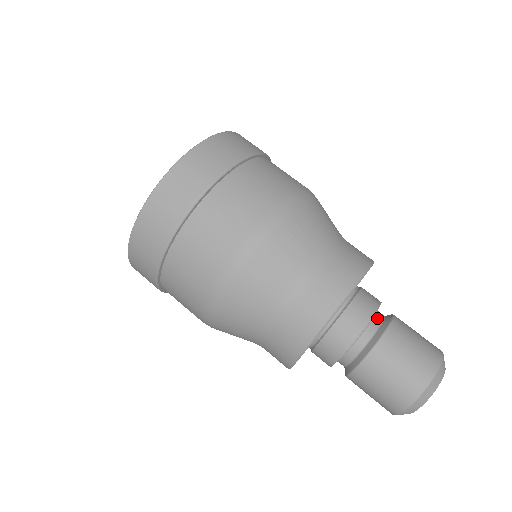
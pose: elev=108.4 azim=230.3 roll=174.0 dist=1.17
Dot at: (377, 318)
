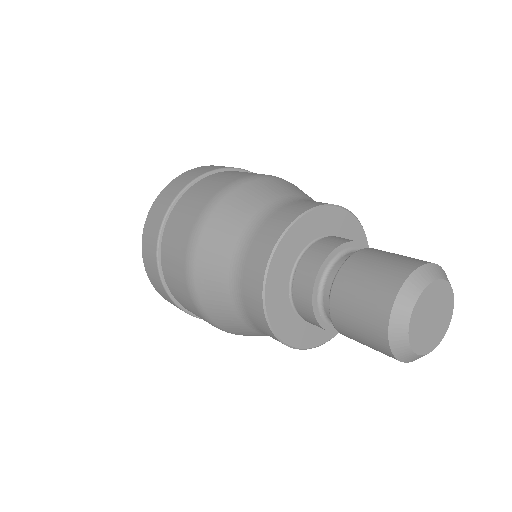
Dot at: (348, 254)
